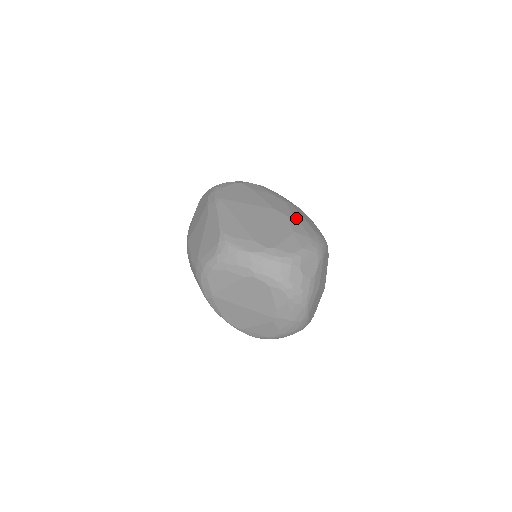
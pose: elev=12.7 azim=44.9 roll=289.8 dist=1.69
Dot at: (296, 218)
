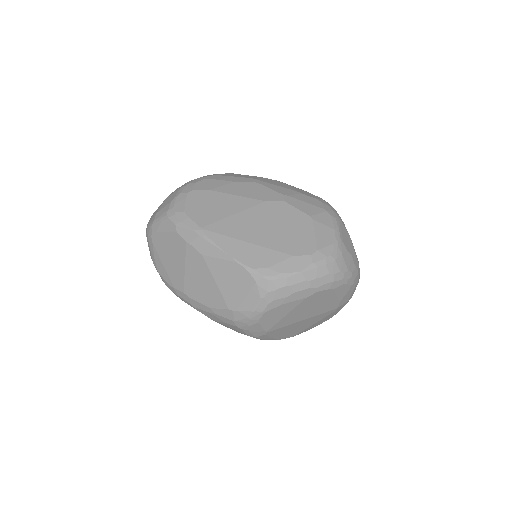
Dot at: (291, 197)
